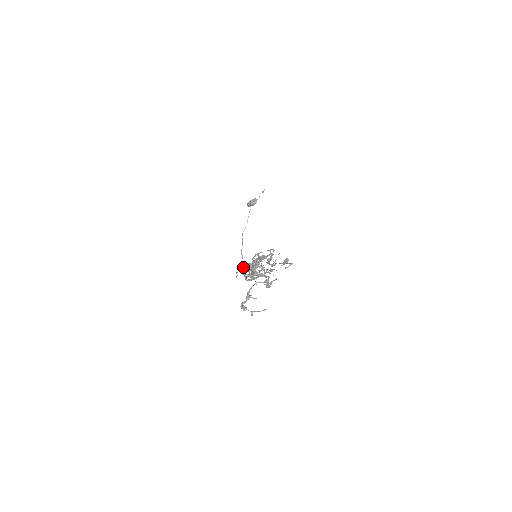
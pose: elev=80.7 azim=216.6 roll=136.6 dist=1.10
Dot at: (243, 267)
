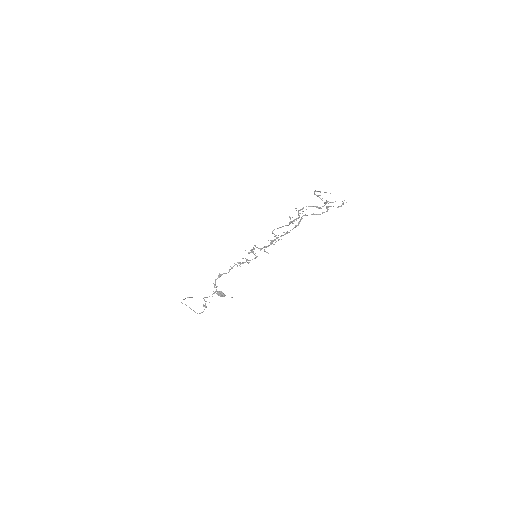
Dot at: occluded
